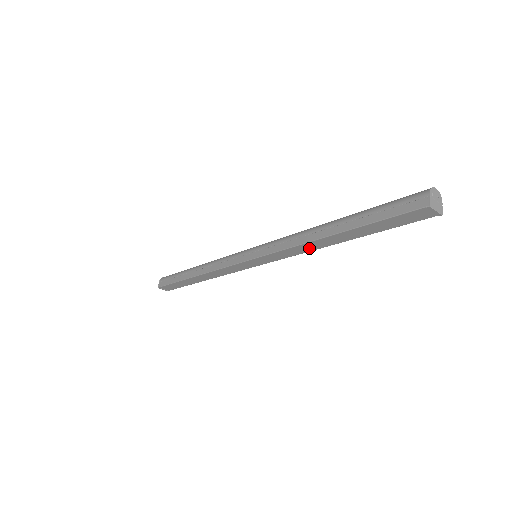
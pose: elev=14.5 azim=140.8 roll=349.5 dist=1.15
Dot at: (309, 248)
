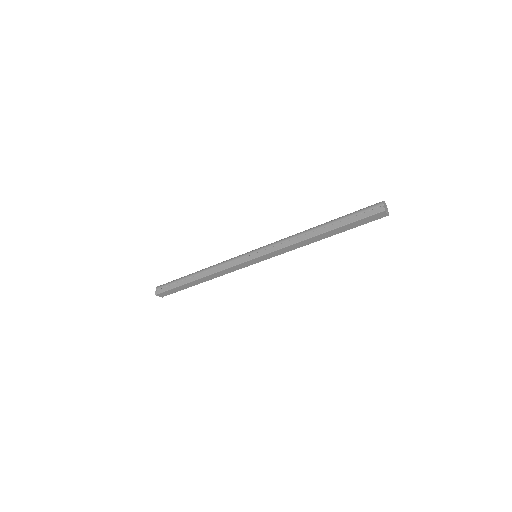
Dot at: (302, 245)
